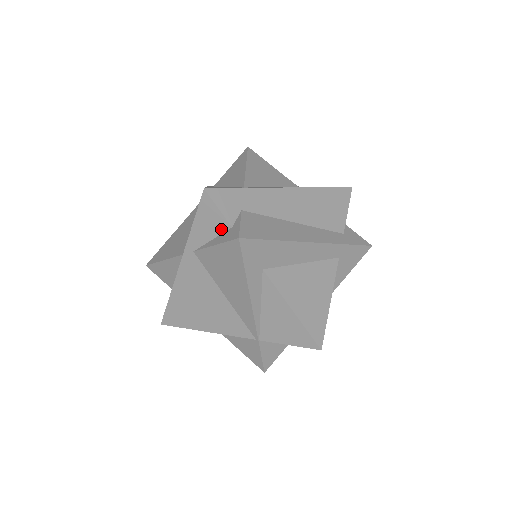
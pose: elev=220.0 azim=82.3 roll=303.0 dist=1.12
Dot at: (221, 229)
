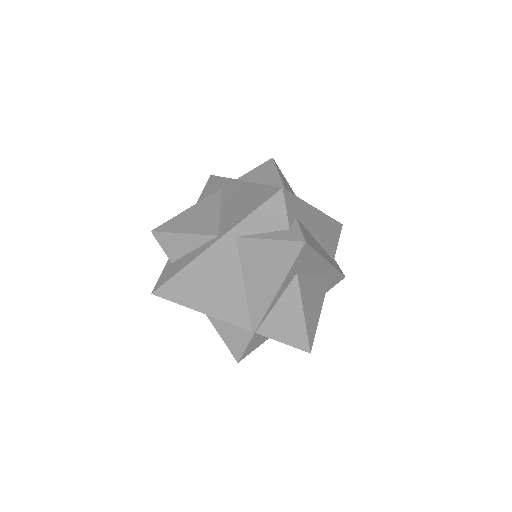
Dot at: (278, 227)
